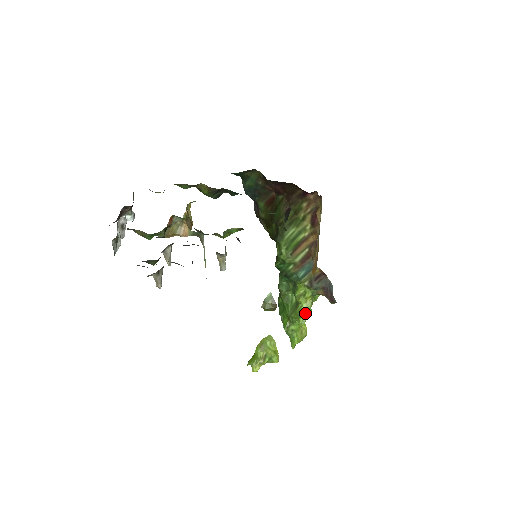
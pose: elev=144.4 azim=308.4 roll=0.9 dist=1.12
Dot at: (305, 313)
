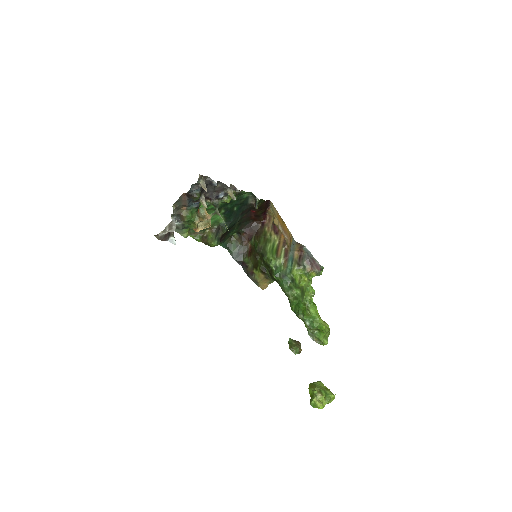
Dot at: (309, 286)
